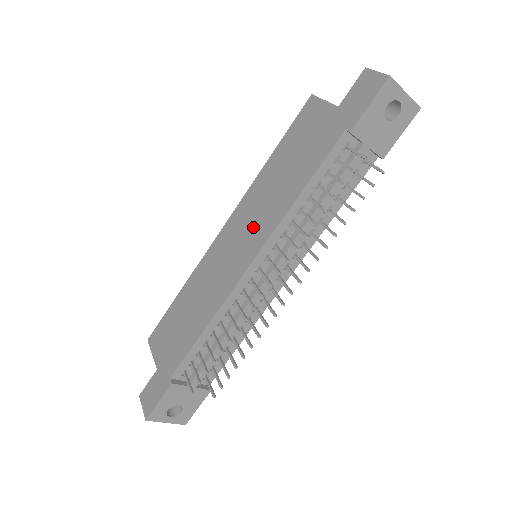
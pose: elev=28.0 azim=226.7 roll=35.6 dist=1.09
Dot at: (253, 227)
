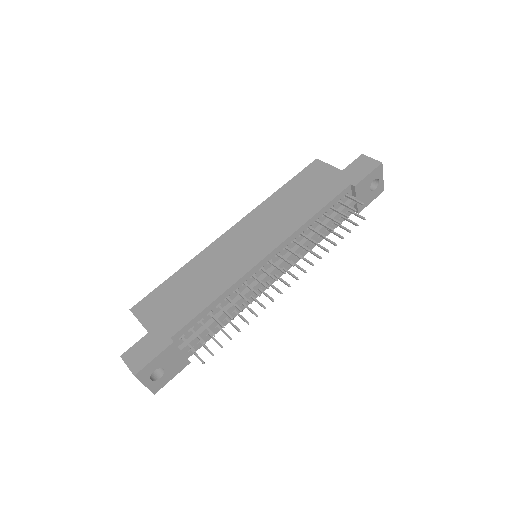
Dot at: (268, 231)
